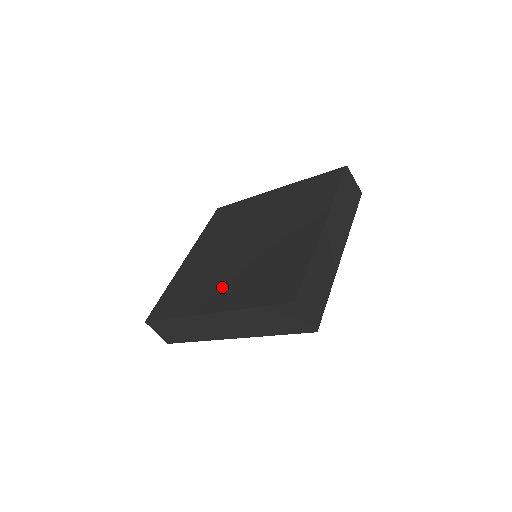
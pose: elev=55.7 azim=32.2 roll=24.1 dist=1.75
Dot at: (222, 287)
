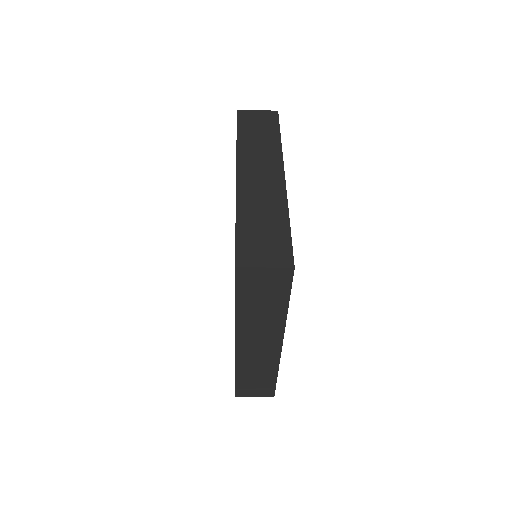
Dot at: occluded
